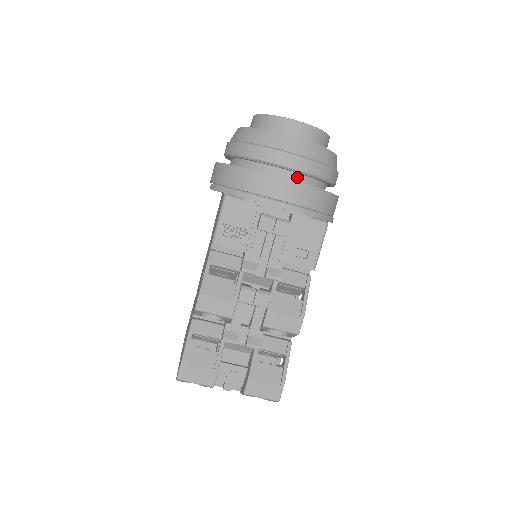
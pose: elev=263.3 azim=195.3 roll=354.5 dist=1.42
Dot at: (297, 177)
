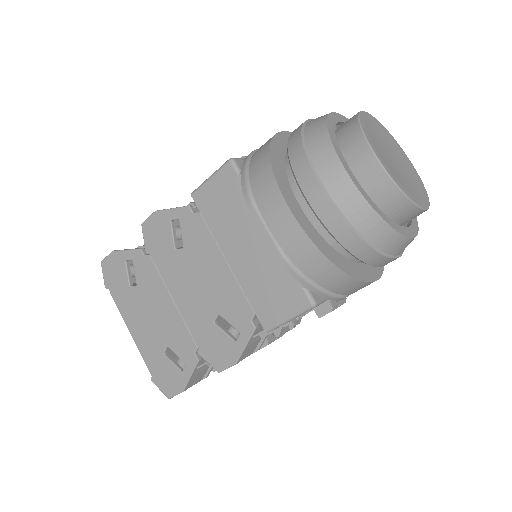
Dot at: occluded
